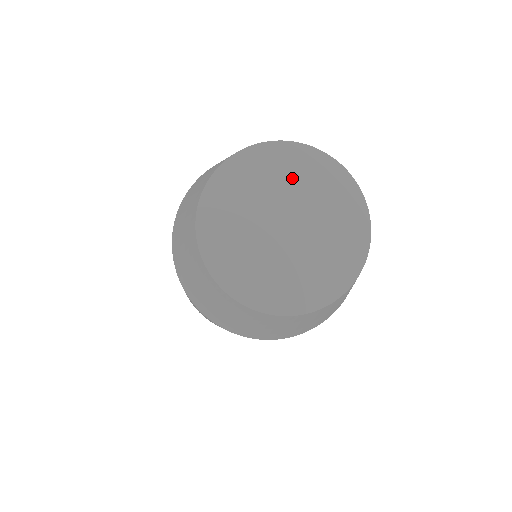
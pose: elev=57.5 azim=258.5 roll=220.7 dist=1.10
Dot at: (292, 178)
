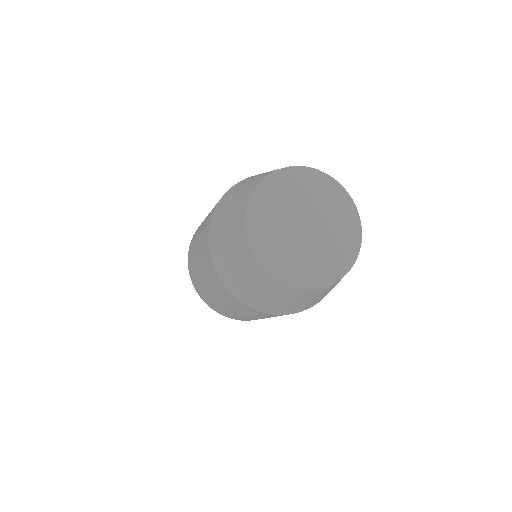
Dot at: (312, 193)
